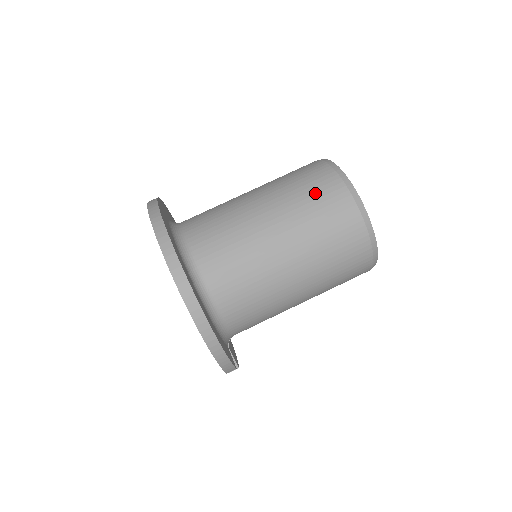
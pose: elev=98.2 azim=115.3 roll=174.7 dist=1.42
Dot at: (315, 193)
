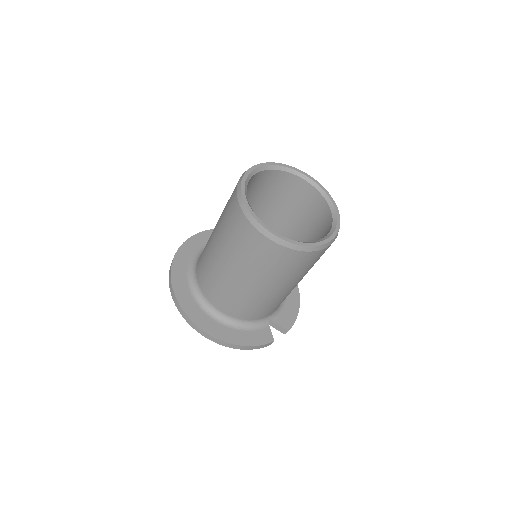
Dot at: (233, 228)
